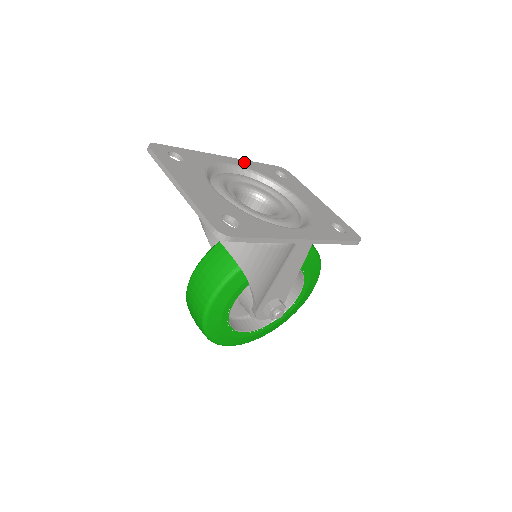
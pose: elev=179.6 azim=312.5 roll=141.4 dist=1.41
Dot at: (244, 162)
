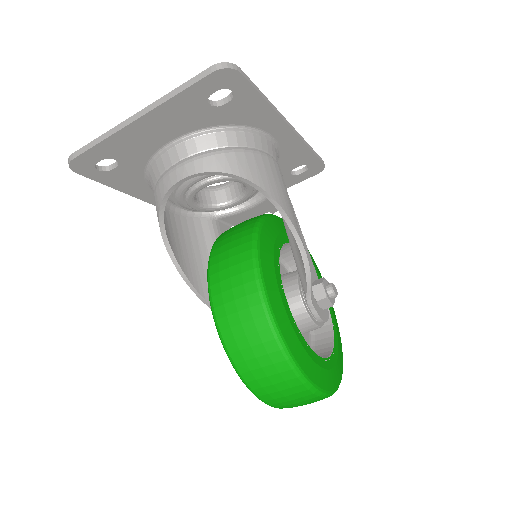
Dot at: occluded
